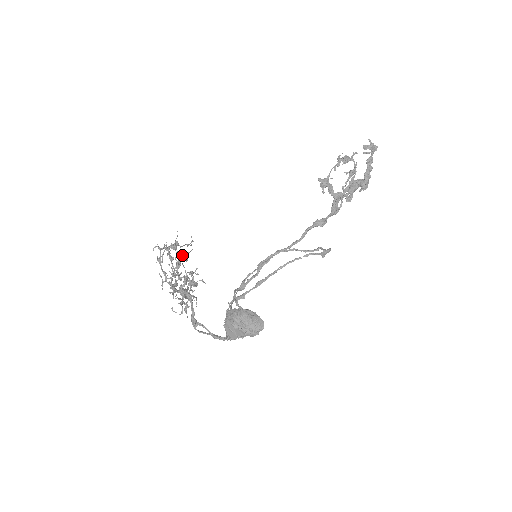
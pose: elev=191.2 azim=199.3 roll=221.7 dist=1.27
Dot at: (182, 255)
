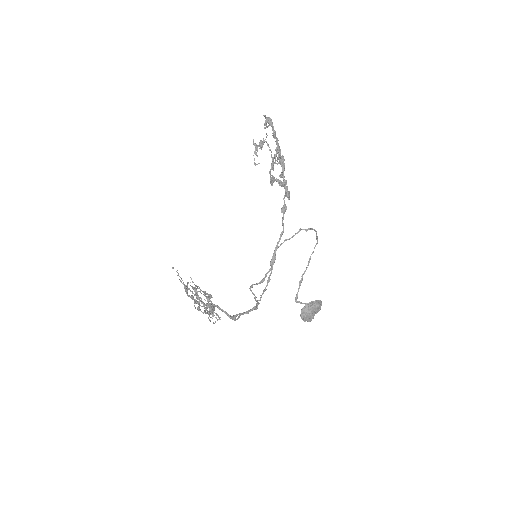
Dot at: (193, 288)
